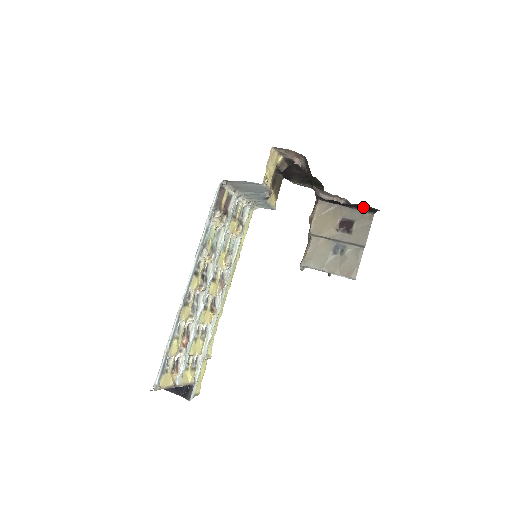
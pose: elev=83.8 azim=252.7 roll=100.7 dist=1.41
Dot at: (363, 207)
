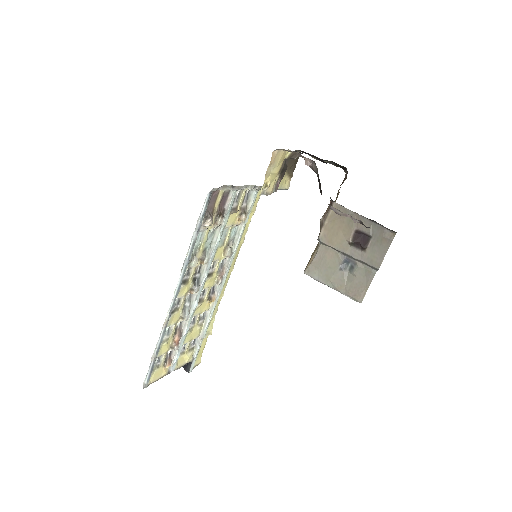
Dot at: occluded
